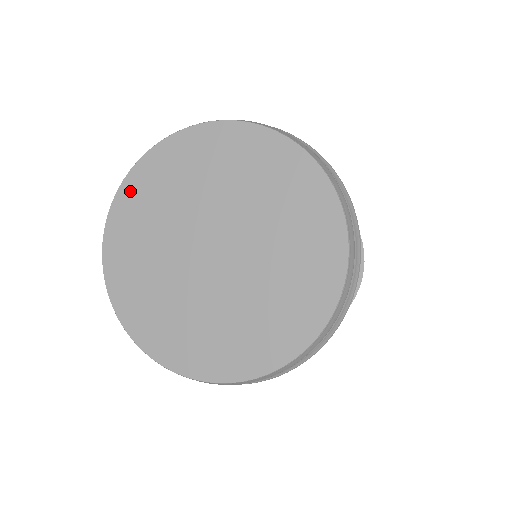
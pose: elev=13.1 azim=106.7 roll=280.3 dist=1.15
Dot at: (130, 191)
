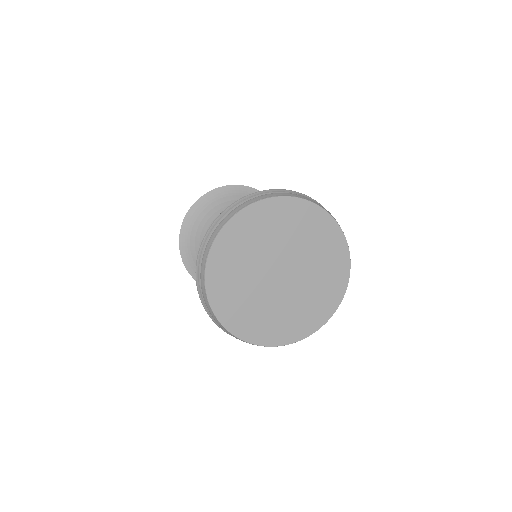
Dot at: (242, 220)
